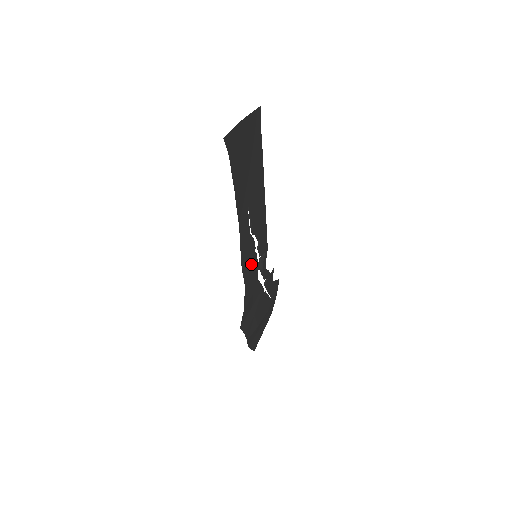
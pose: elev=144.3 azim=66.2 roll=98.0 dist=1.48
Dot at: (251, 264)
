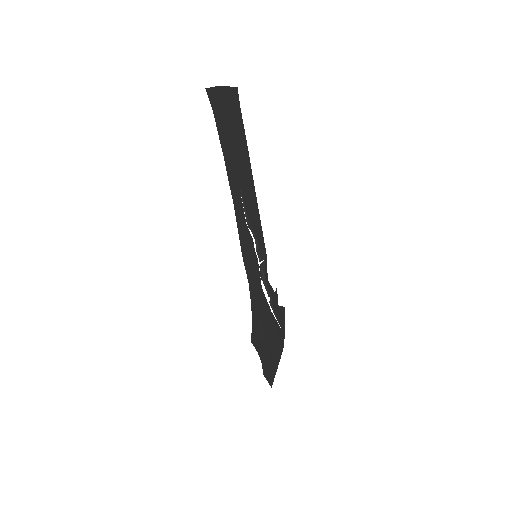
Dot at: (252, 263)
